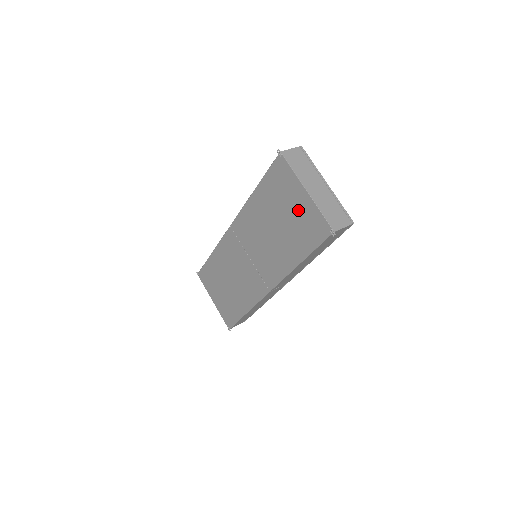
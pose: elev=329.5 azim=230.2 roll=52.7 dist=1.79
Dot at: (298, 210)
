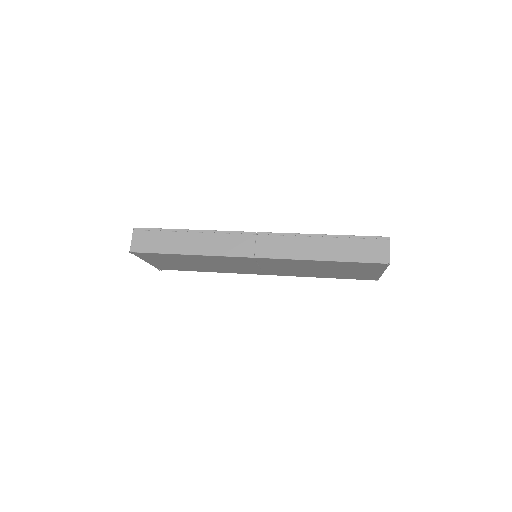
Dot at: (361, 273)
